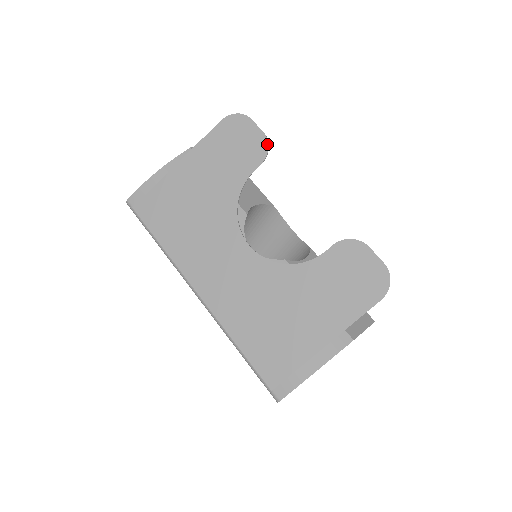
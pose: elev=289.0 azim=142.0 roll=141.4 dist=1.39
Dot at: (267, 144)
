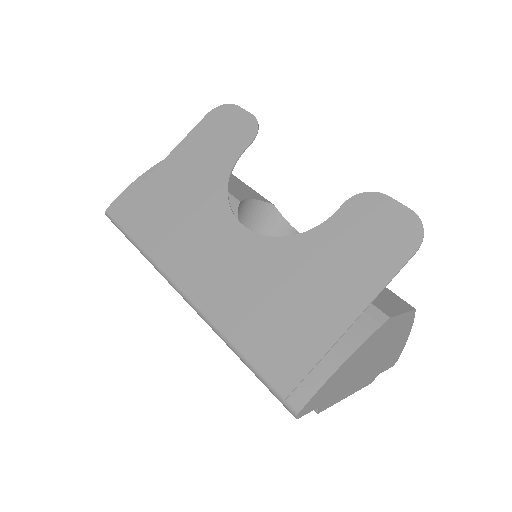
Dot at: (256, 123)
